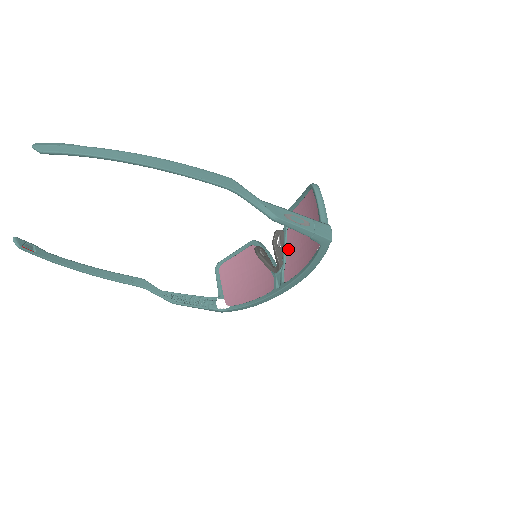
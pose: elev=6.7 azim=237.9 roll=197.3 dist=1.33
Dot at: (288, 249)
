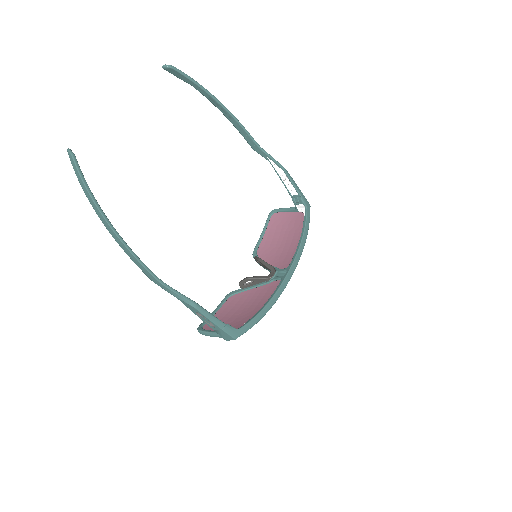
Dot at: (271, 263)
